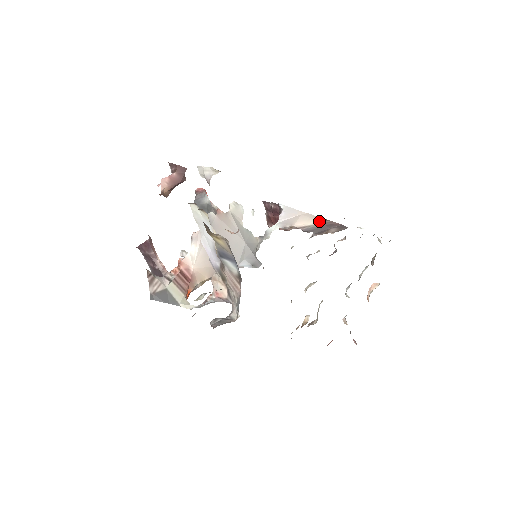
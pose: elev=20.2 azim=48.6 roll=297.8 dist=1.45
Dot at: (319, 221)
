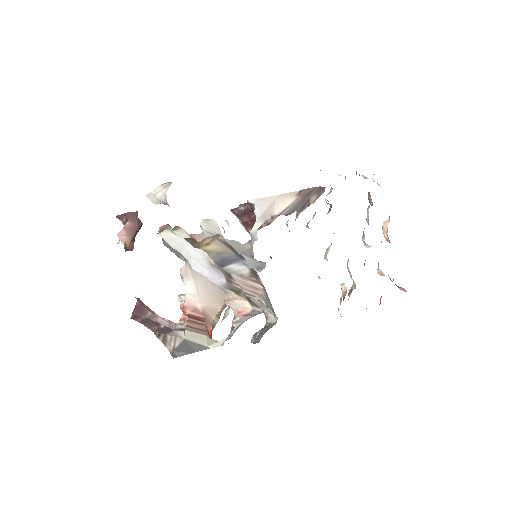
Dot at: (295, 196)
